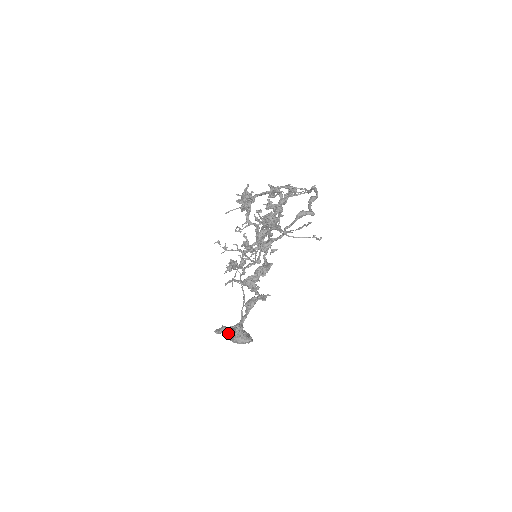
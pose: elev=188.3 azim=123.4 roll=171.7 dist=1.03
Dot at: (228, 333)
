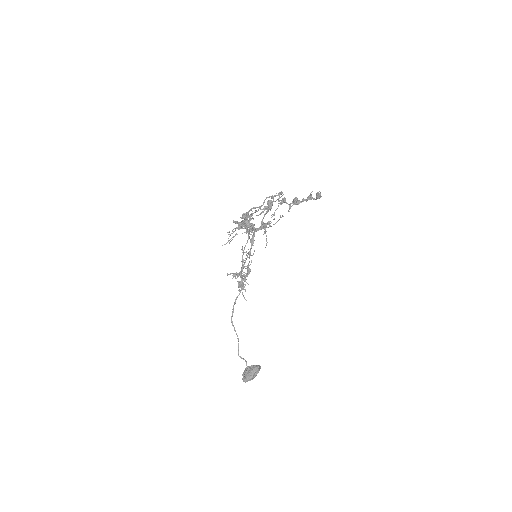
Dot at: (320, 194)
